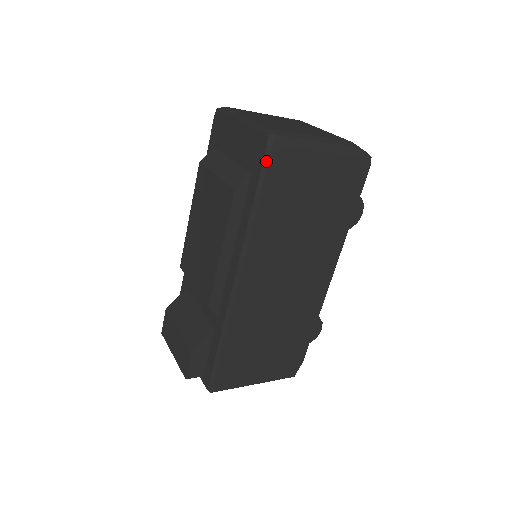
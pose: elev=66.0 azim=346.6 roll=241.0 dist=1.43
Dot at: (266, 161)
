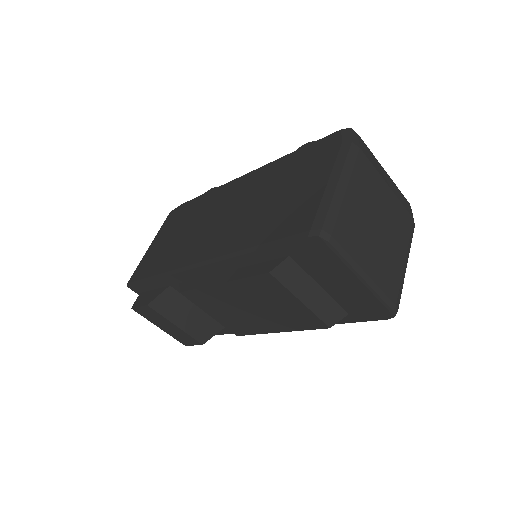
Dot at: (374, 318)
